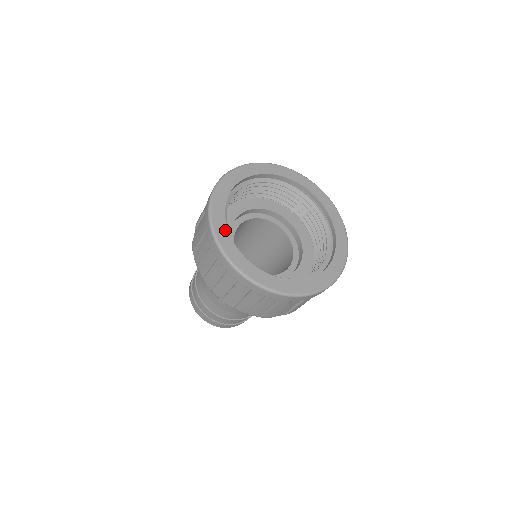
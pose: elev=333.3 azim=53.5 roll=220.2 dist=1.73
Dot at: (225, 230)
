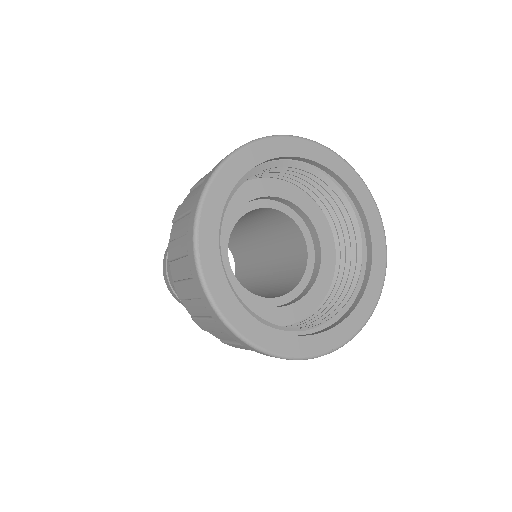
Dot at: (260, 327)
